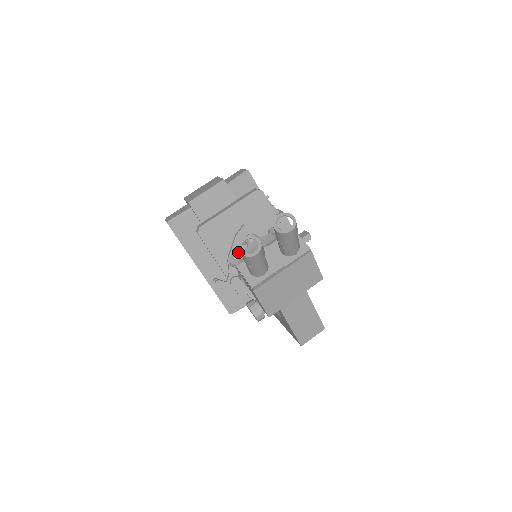
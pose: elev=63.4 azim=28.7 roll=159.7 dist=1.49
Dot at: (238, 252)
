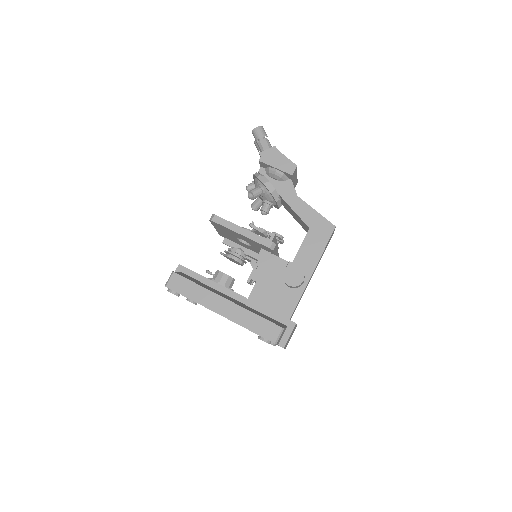
Dot at: occluded
